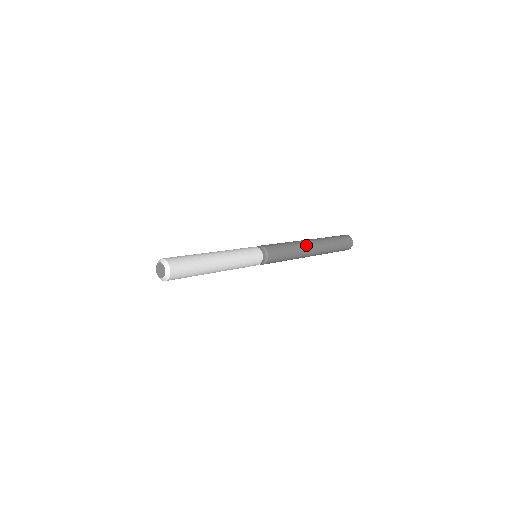
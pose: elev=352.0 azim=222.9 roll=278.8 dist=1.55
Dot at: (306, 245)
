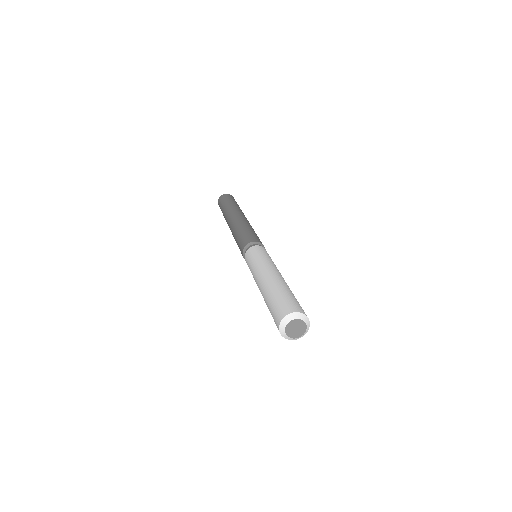
Dot at: (241, 218)
